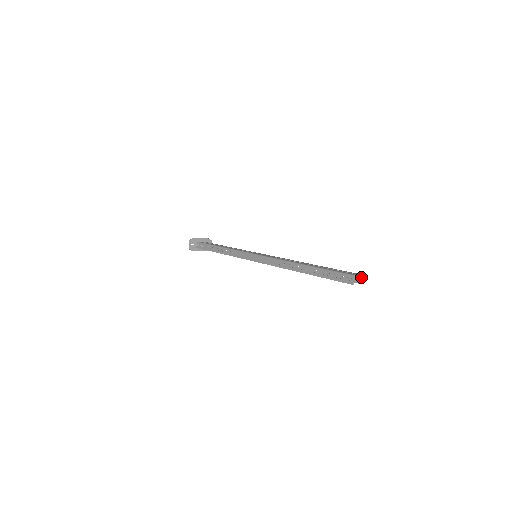
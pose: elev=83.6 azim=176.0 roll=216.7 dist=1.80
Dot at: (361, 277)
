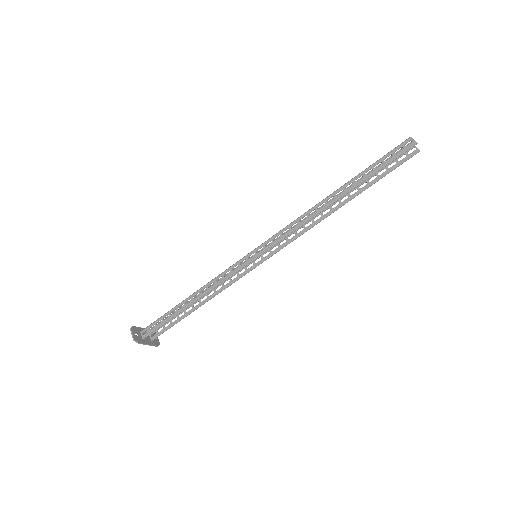
Dot at: occluded
